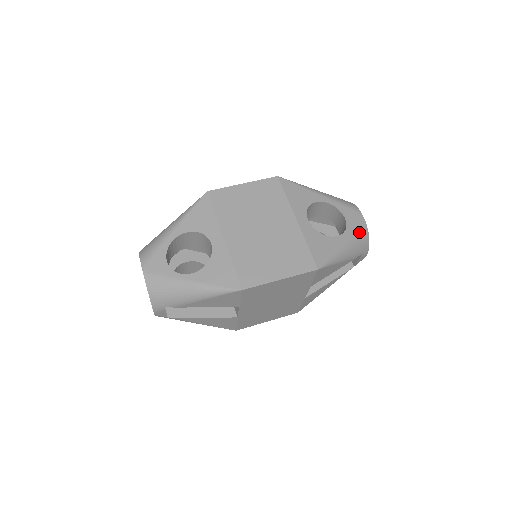
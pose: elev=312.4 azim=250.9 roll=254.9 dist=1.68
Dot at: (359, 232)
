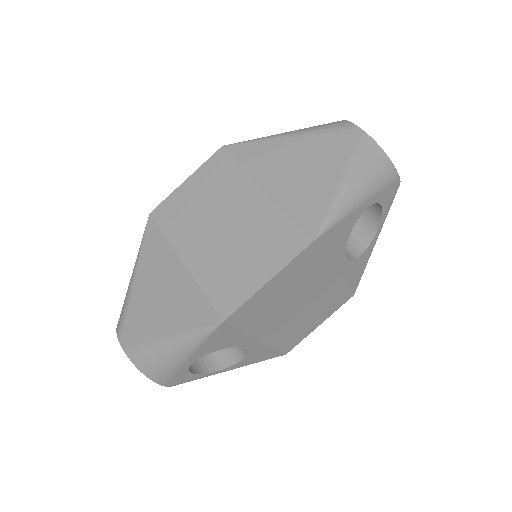
Dot at: occluded
